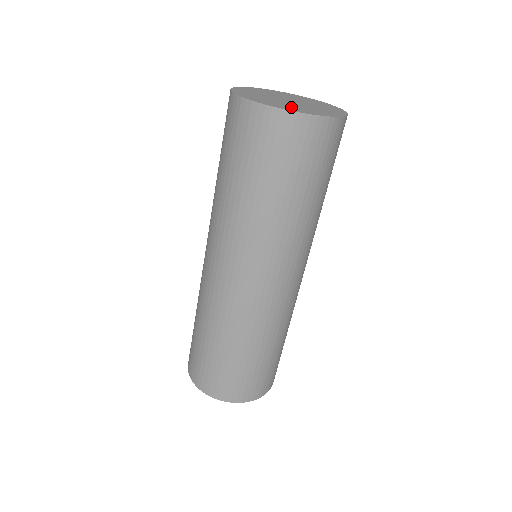
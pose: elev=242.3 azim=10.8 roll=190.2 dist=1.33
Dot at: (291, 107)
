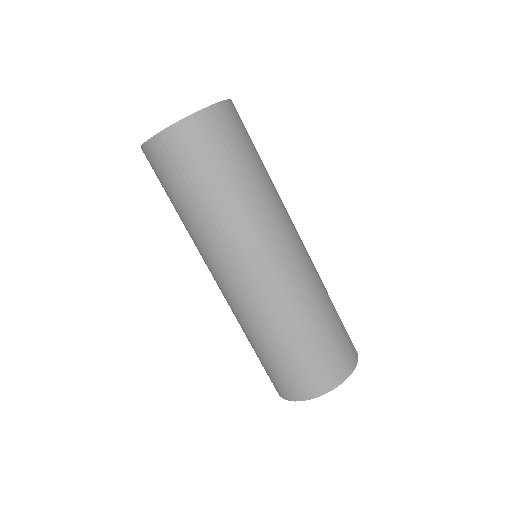
Dot at: occluded
